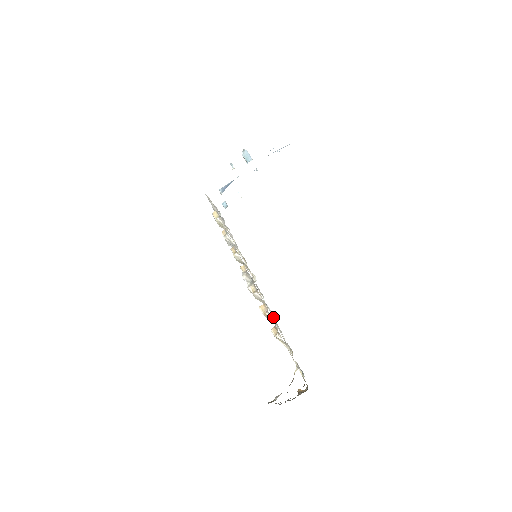
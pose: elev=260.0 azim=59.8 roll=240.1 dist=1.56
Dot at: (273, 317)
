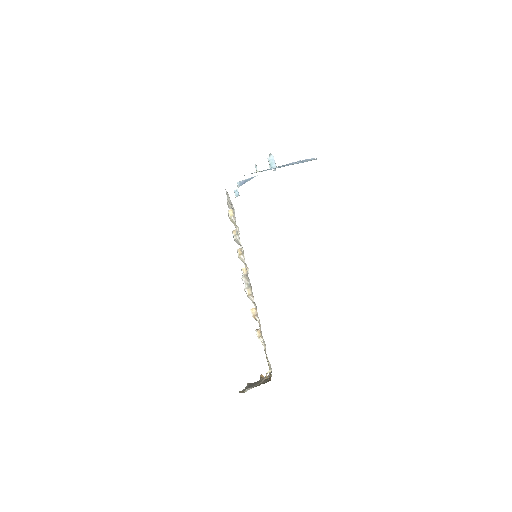
Dot at: occluded
